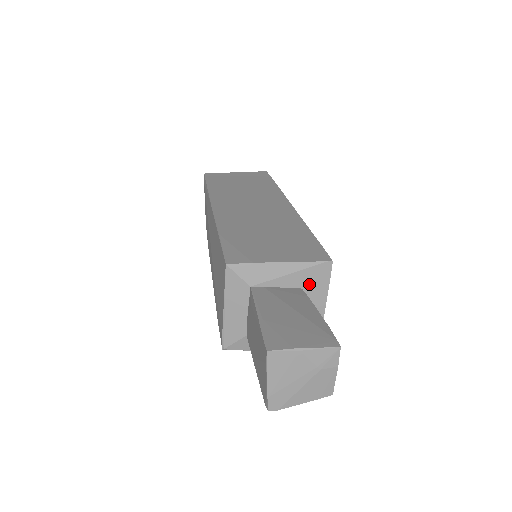
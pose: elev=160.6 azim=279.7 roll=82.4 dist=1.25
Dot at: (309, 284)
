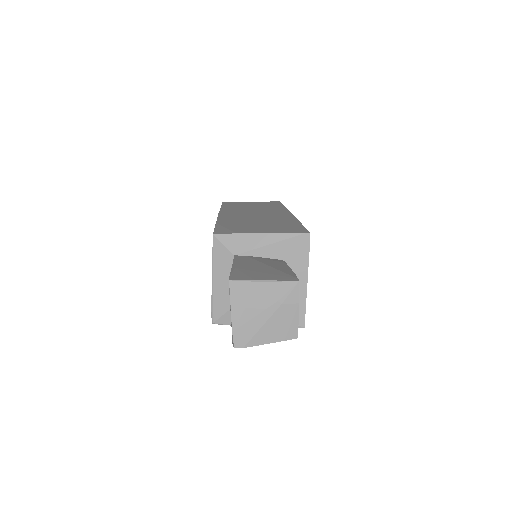
Dot at: (289, 256)
